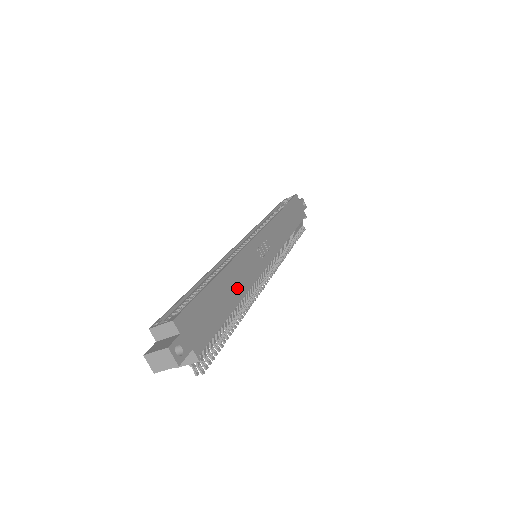
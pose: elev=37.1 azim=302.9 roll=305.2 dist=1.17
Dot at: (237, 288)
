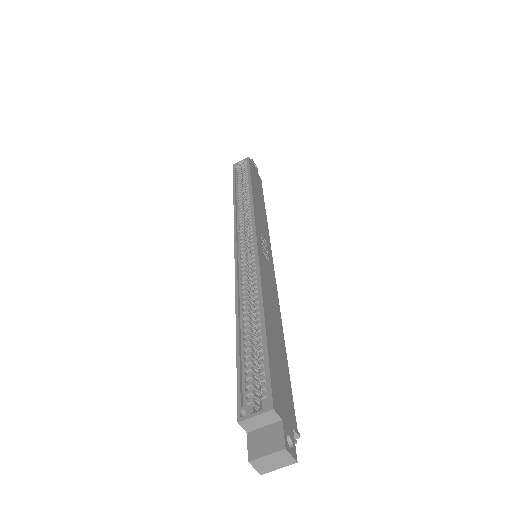
Dot at: (276, 315)
